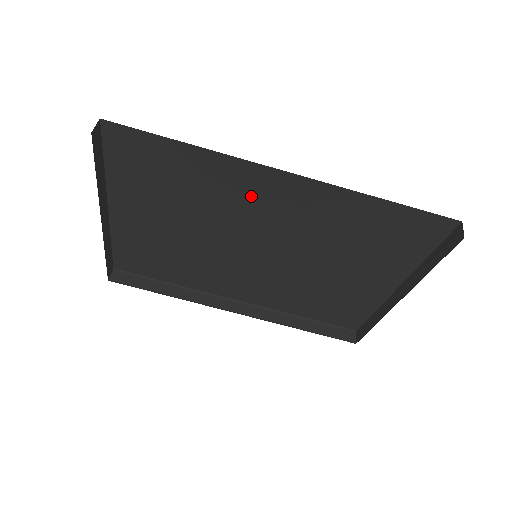
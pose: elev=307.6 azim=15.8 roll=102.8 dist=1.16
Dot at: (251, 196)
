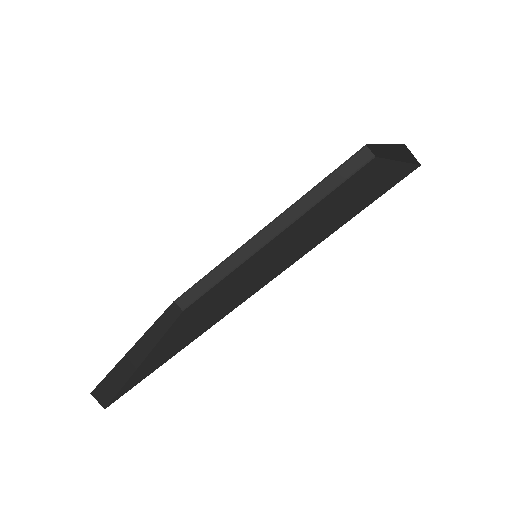
Dot at: occluded
